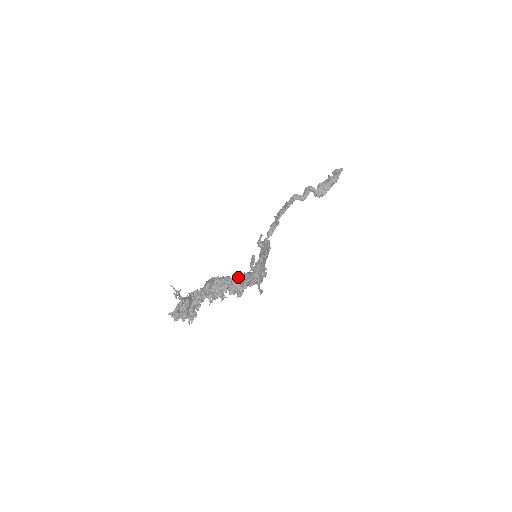
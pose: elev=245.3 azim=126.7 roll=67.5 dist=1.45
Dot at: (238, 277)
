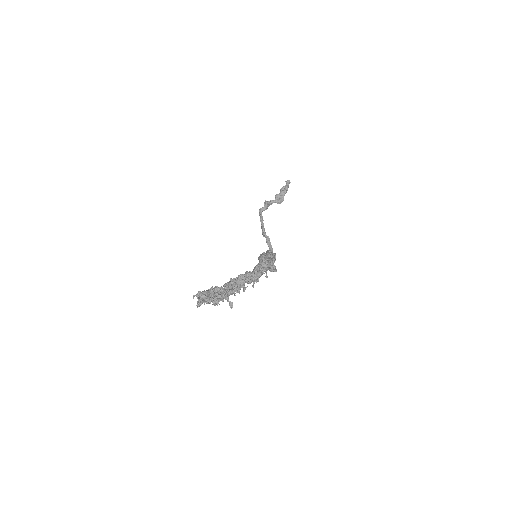
Dot at: occluded
